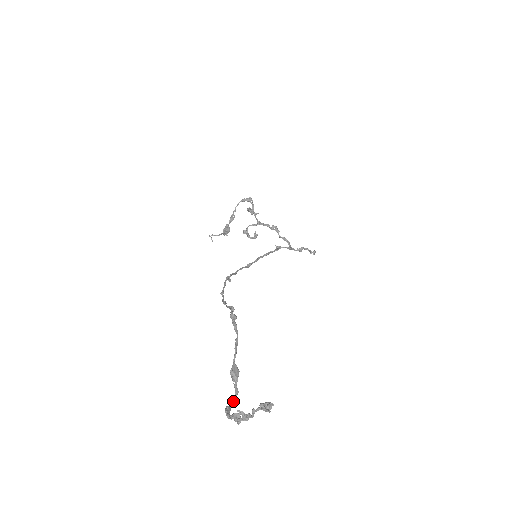
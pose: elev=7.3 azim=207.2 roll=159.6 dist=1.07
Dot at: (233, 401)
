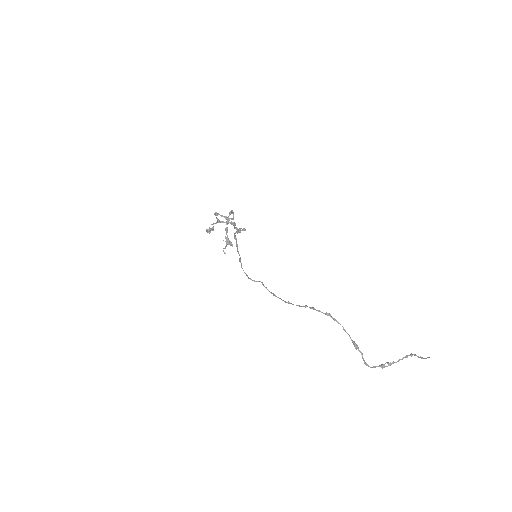
Dot at: (363, 359)
